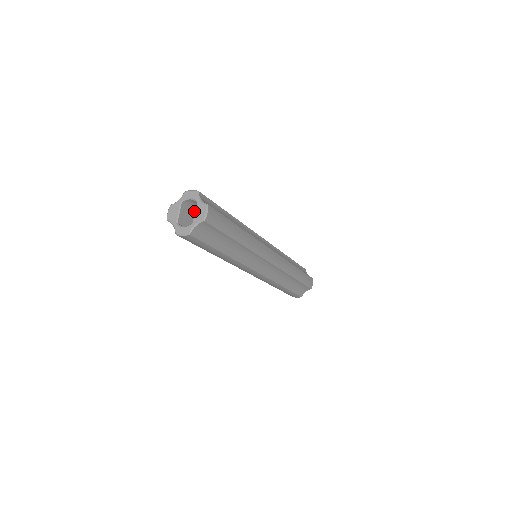
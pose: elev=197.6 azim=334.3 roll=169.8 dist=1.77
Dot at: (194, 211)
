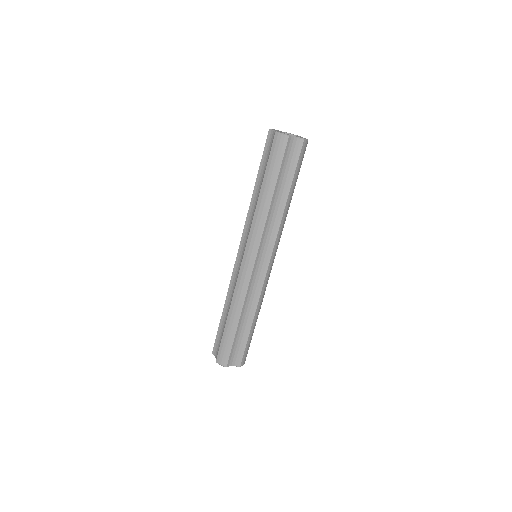
Dot at: occluded
